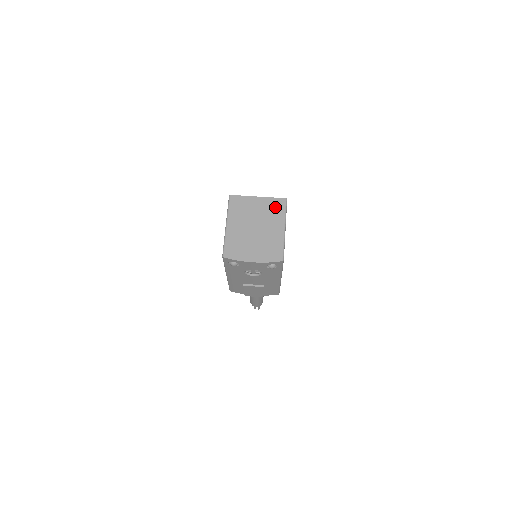
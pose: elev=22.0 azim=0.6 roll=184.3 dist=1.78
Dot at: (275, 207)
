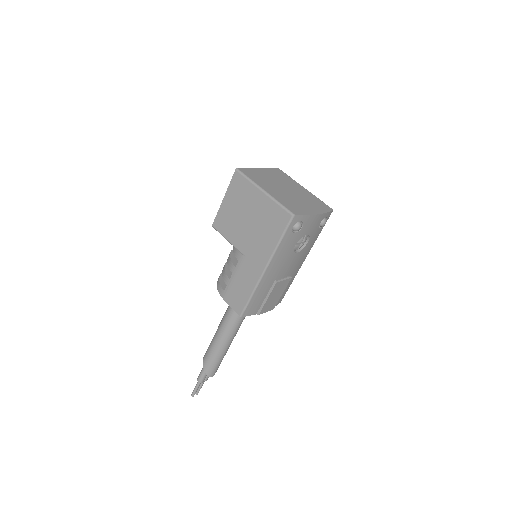
Dot at: (280, 174)
